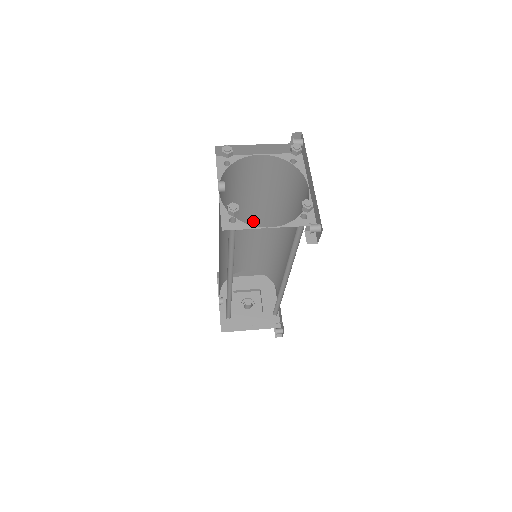
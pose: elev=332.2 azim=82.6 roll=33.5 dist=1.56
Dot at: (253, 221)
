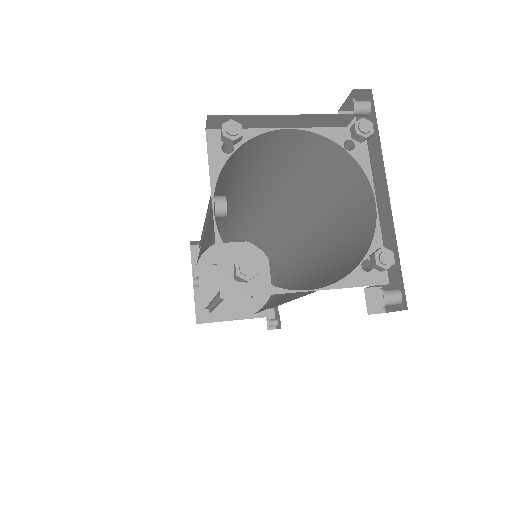
Dot at: (253, 200)
